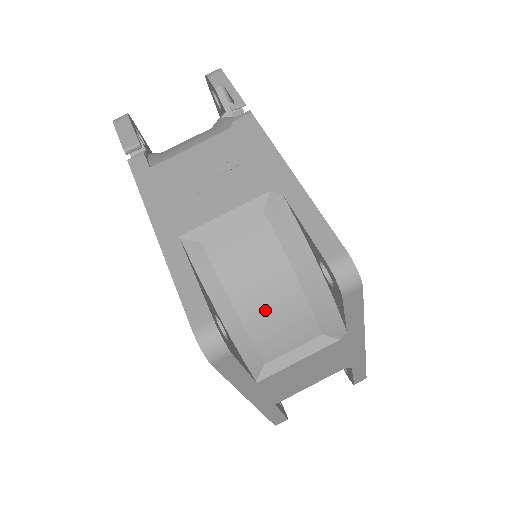
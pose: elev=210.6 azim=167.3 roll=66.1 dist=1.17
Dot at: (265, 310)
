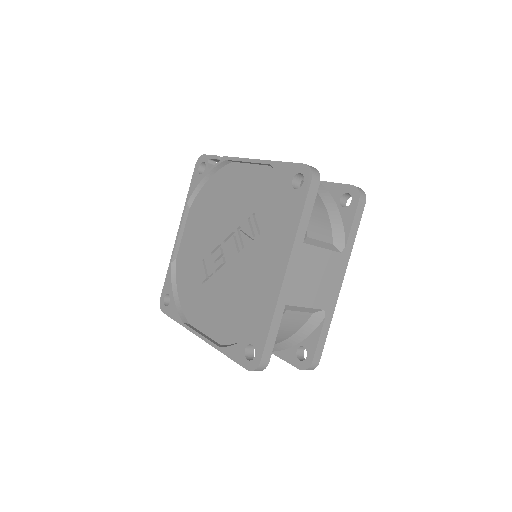
Dot at: occluded
